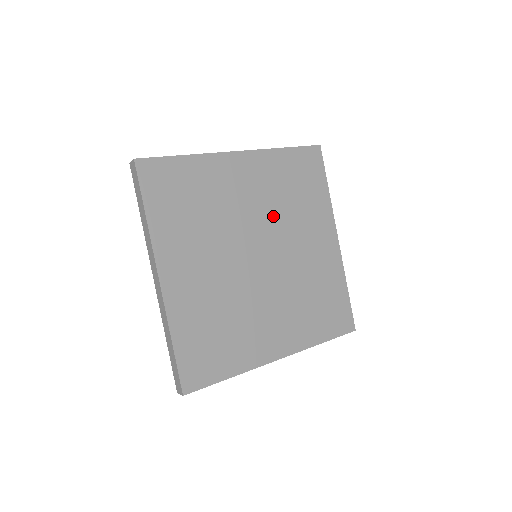
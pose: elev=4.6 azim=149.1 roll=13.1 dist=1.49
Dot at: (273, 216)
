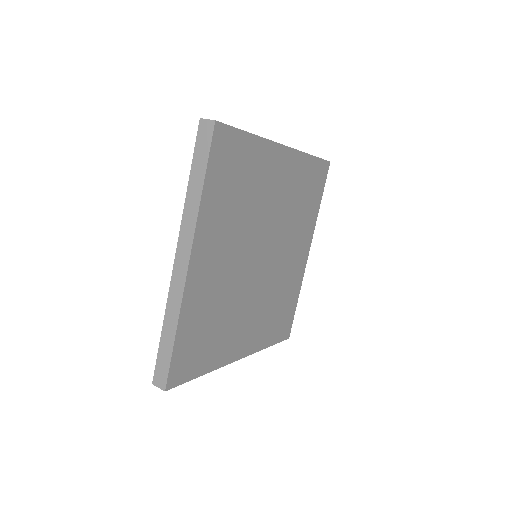
Dot at: (246, 231)
